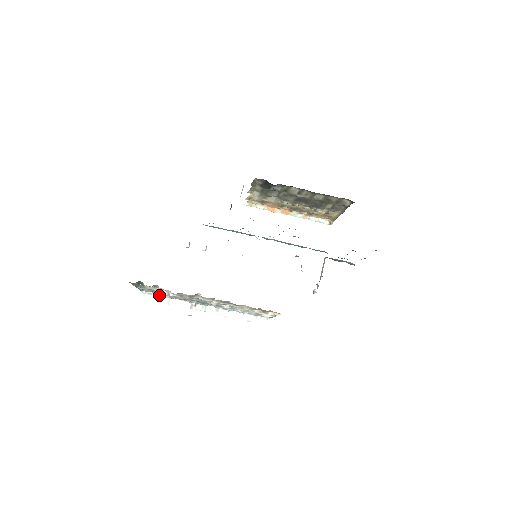
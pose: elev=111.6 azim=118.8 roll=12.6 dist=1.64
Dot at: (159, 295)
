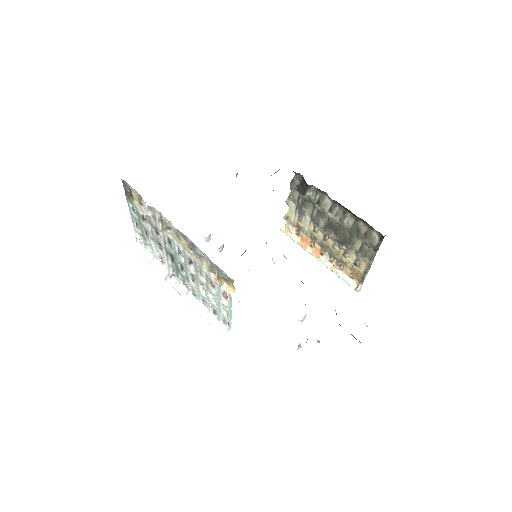
Dot at: (148, 249)
